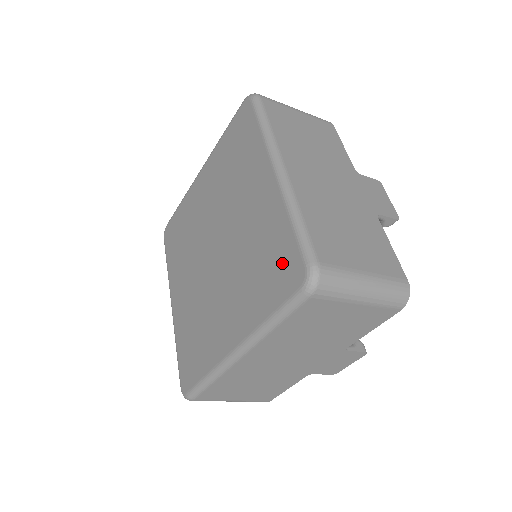
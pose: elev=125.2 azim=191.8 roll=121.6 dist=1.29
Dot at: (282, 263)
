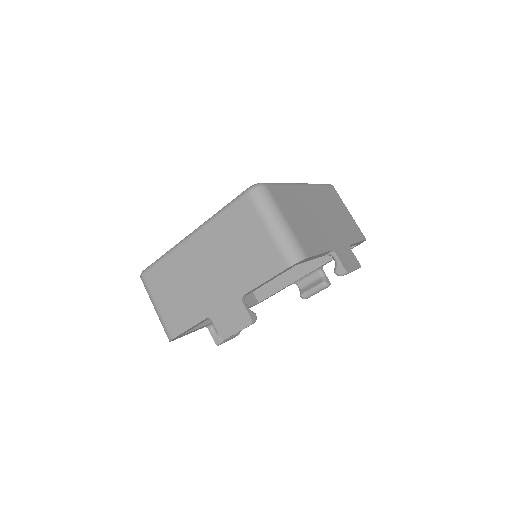
Dot at: occluded
